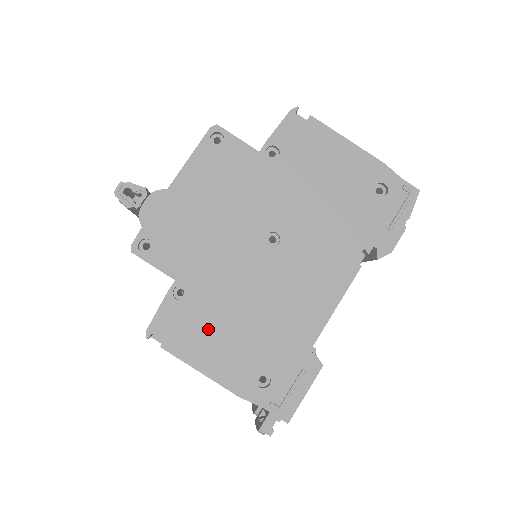
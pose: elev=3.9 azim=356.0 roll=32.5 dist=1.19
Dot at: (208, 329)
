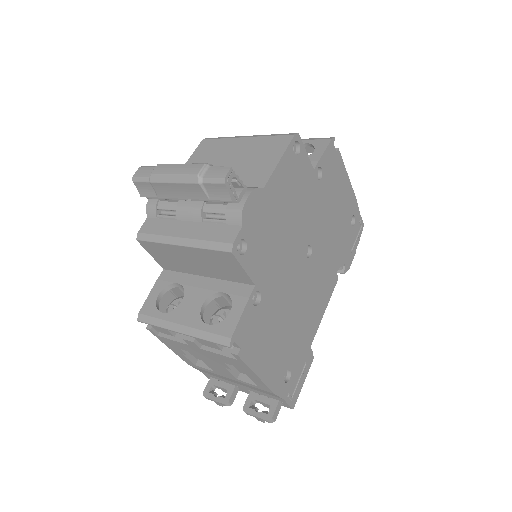
Dot at: (267, 334)
